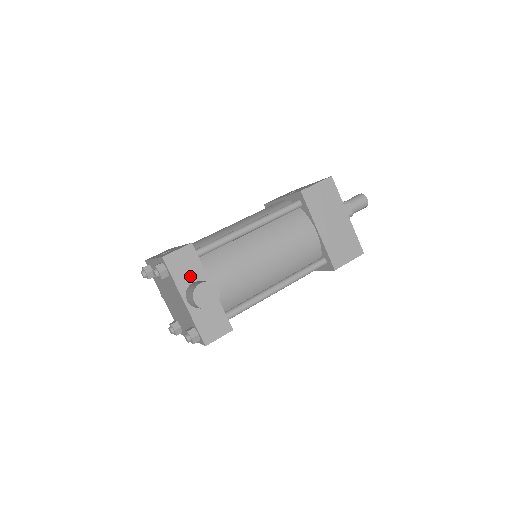
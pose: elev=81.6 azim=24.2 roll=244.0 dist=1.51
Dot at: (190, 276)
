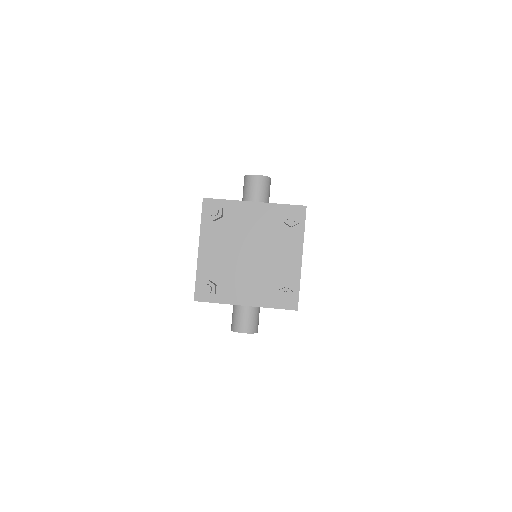
Dot at: occluded
